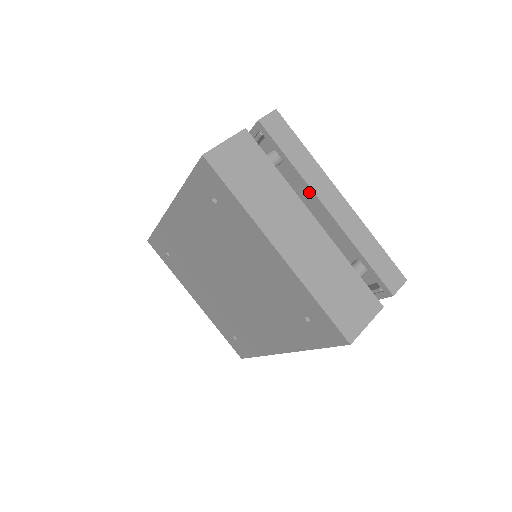
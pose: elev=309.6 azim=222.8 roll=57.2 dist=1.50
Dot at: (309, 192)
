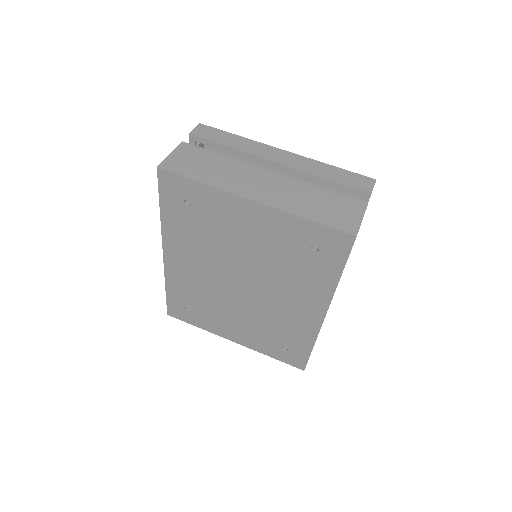
Dot at: (257, 160)
